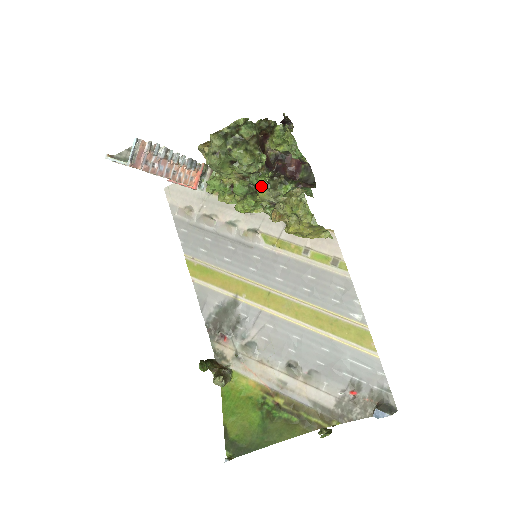
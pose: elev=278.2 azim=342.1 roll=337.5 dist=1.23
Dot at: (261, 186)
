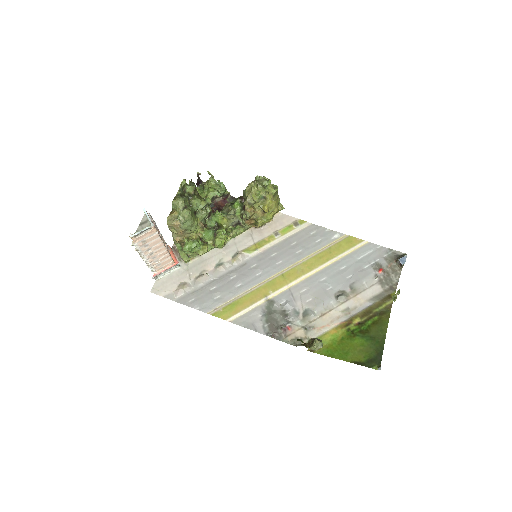
Dot at: (221, 216)
